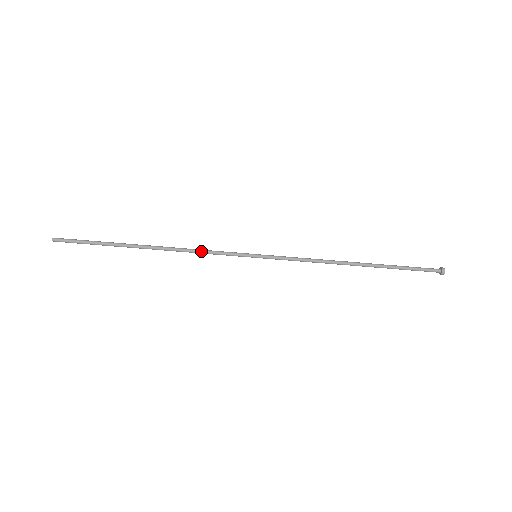
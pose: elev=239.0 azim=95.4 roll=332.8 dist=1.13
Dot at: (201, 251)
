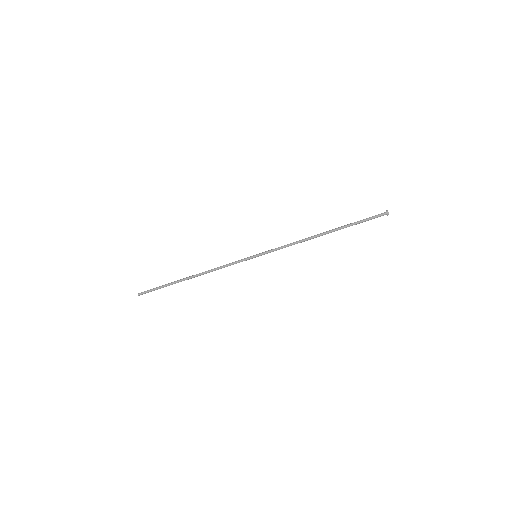
Dot at: (221, 267)
